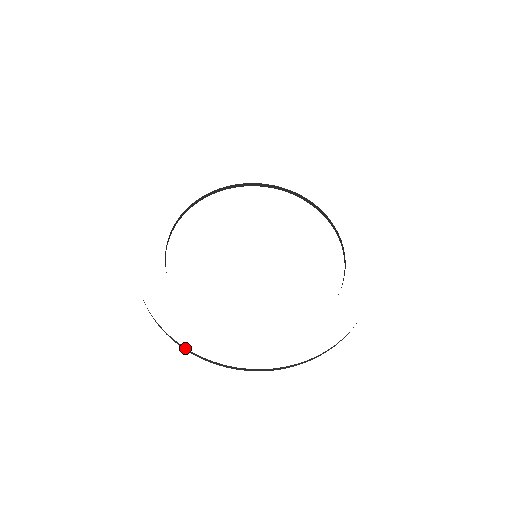
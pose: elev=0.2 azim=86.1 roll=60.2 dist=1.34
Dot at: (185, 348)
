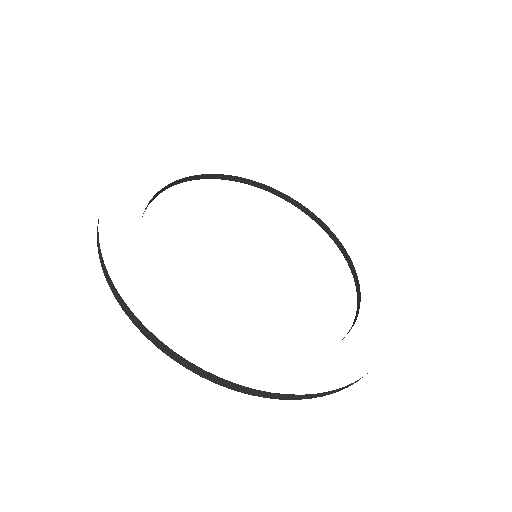
Dot at: (318, 394)
